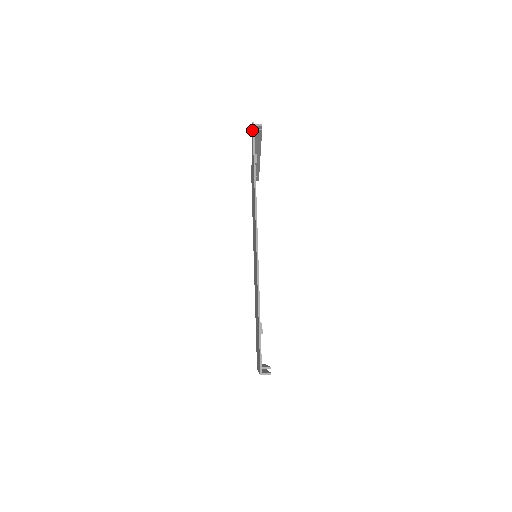
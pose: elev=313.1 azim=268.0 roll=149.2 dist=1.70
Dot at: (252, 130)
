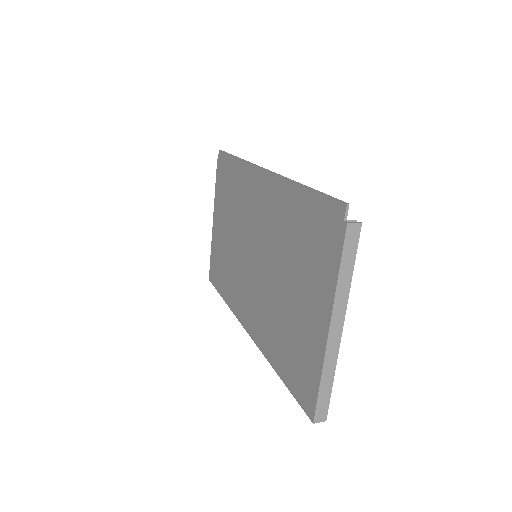
Dot at: (219, 159)
